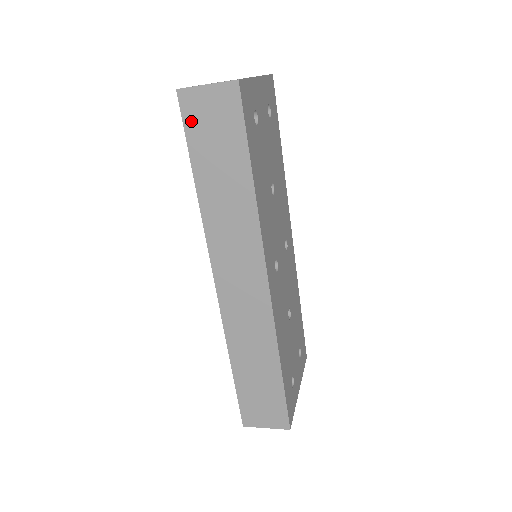
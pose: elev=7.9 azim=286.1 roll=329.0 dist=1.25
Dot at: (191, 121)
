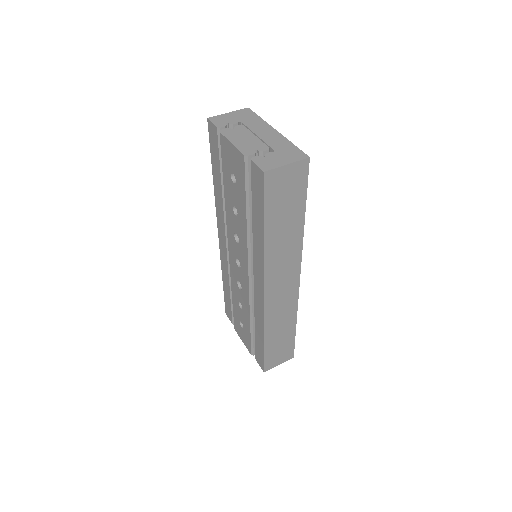
Dot at: (270, 192)
